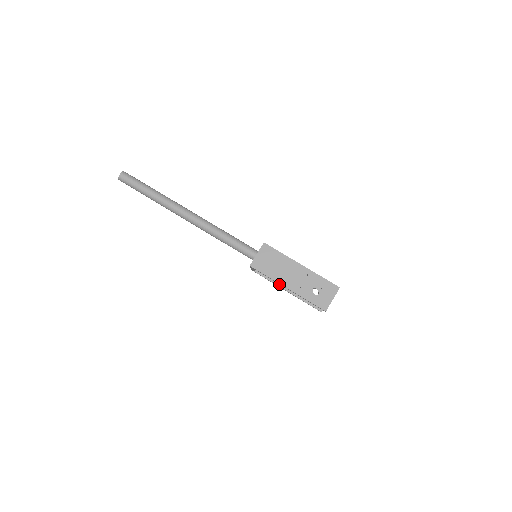
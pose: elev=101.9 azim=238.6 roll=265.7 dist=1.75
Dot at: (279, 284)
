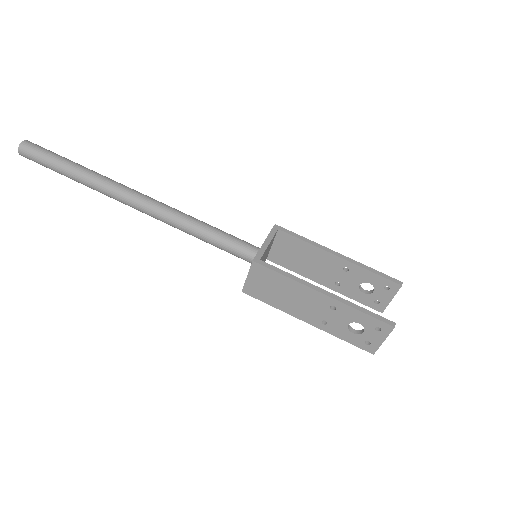
Dot at: (308, 276)
